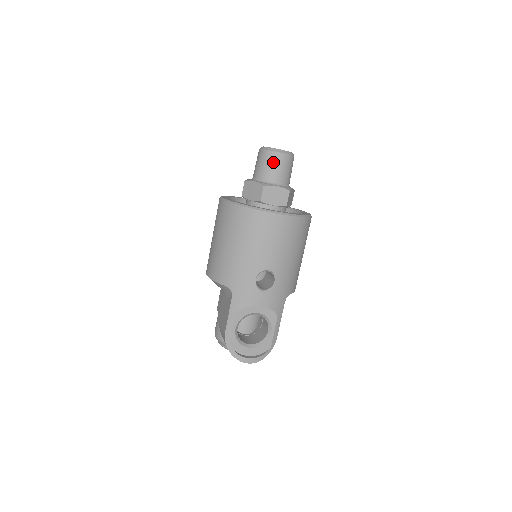
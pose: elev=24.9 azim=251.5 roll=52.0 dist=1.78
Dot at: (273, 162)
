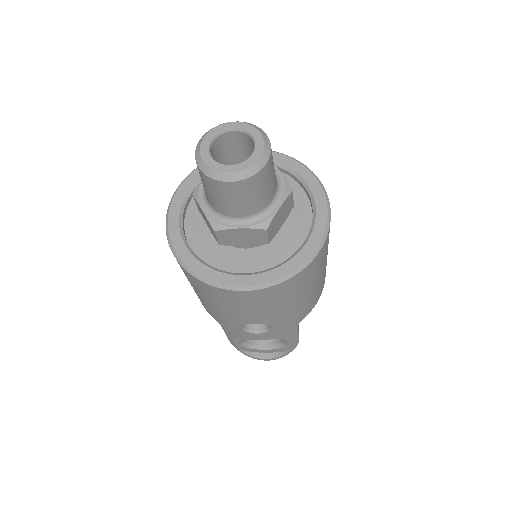
Dot at: (219, 193)
